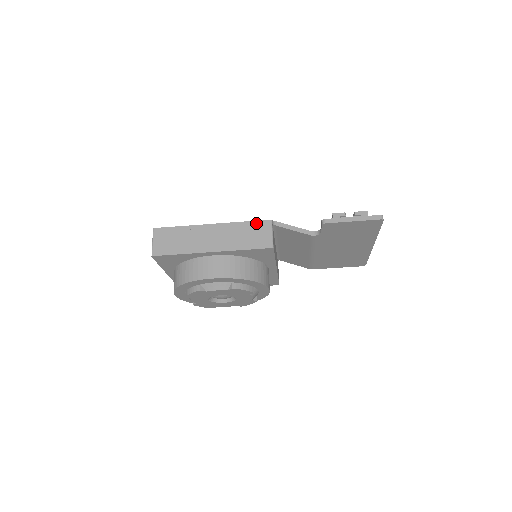
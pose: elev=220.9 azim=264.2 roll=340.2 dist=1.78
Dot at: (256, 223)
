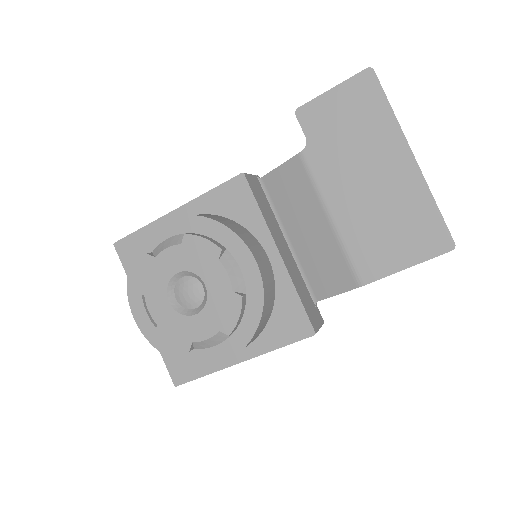
Dot at: occluded
